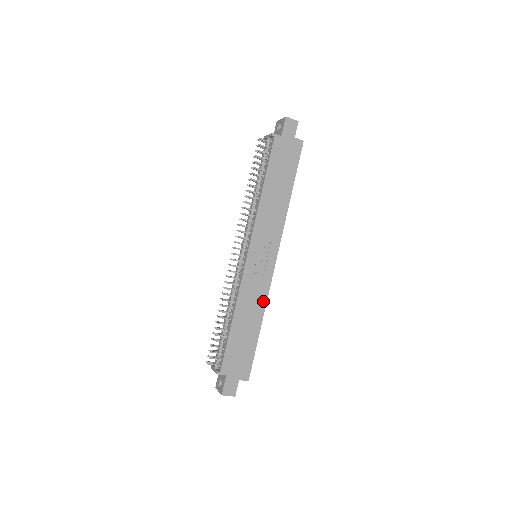
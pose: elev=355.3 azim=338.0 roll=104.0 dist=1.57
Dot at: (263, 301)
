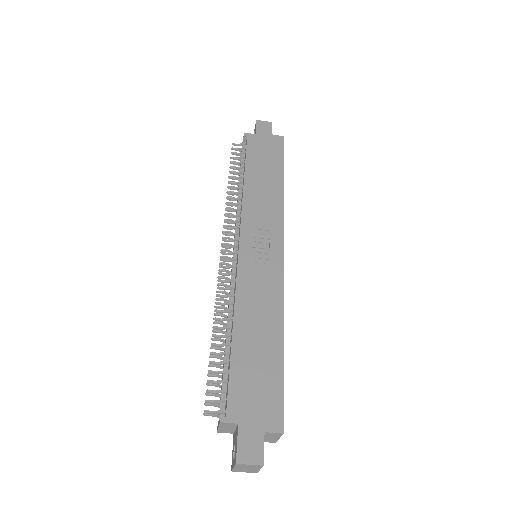
Dot at: (277, 302)
